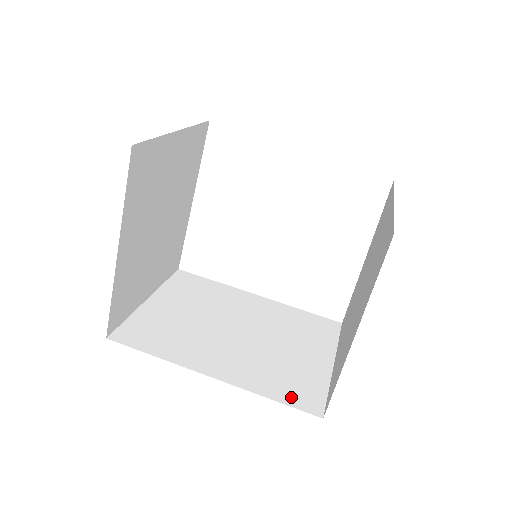
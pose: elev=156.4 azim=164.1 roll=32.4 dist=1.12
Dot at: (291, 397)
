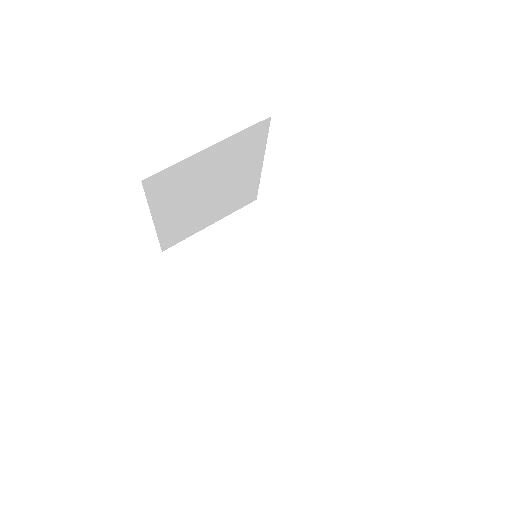
Dot at: (240, 356)
